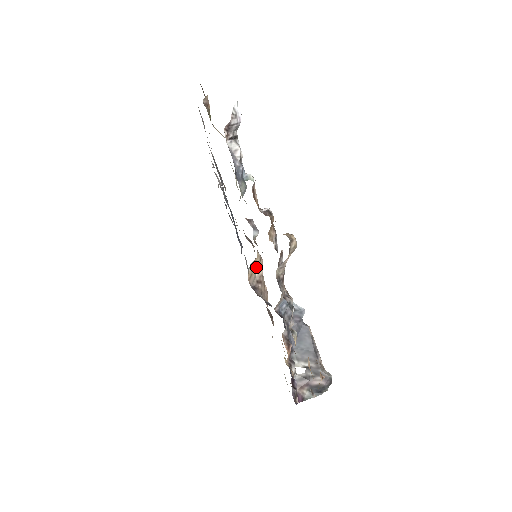
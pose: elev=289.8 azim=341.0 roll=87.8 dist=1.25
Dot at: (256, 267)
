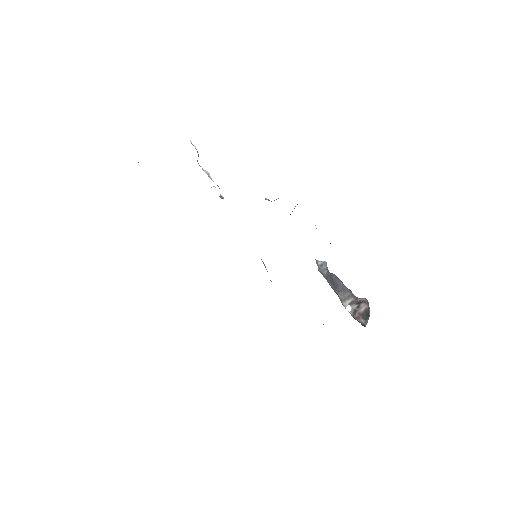
Dot at: (263, 263)
